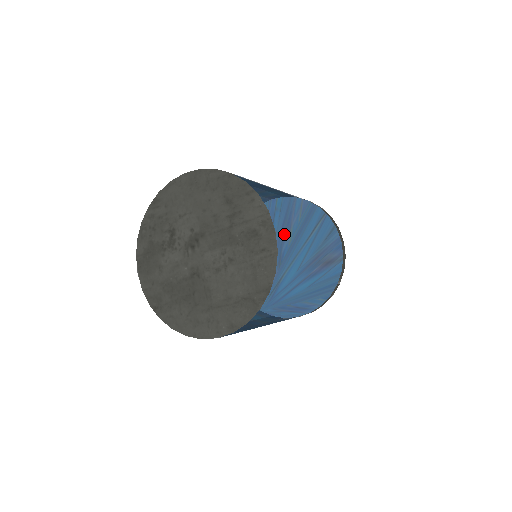
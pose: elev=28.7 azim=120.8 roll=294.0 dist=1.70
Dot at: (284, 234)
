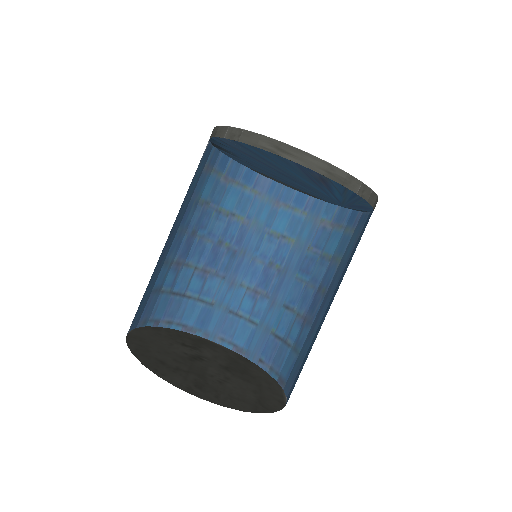
Dot at: (261, 163)
